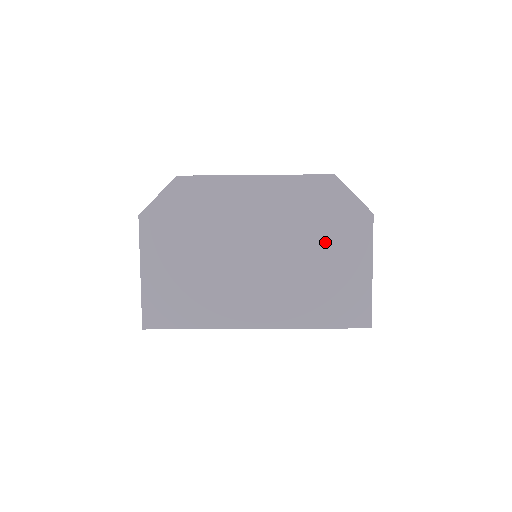
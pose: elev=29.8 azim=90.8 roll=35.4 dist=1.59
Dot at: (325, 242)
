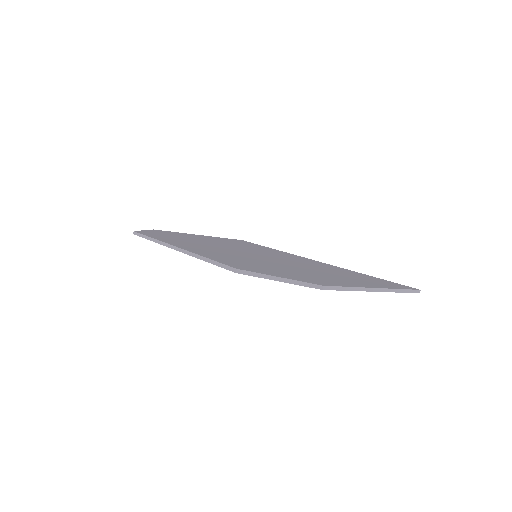
Dot at: occluded
